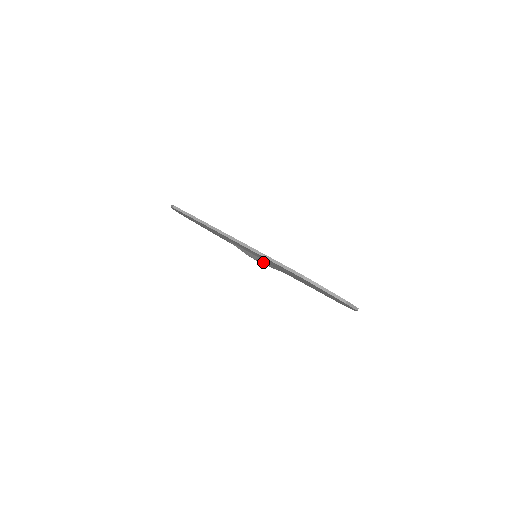
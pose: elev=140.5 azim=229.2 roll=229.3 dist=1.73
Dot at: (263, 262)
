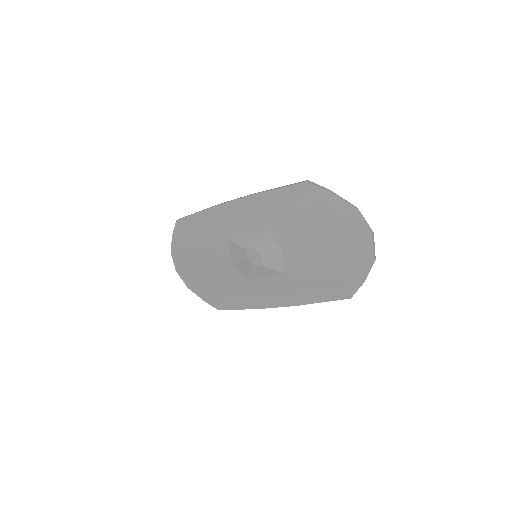
Dot at: (264, 246)
